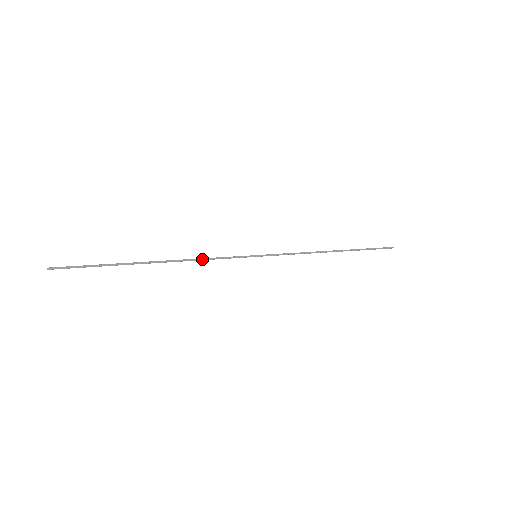
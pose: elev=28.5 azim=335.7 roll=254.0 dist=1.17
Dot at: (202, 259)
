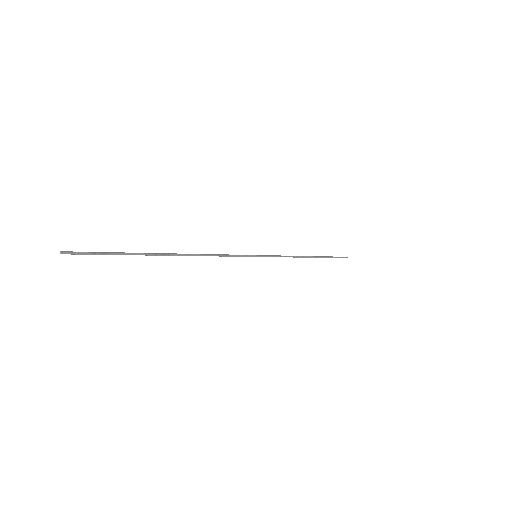
Dot at: (213, 255)
